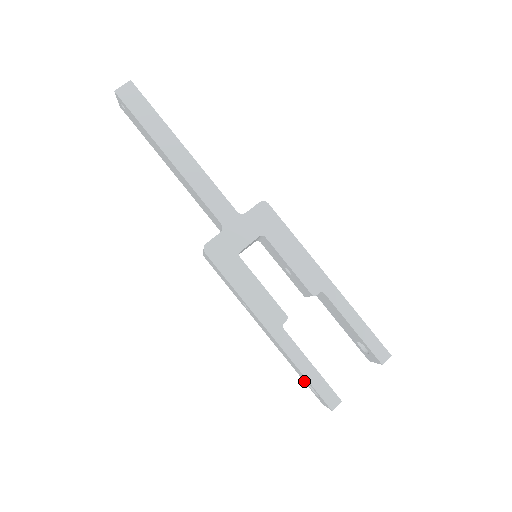
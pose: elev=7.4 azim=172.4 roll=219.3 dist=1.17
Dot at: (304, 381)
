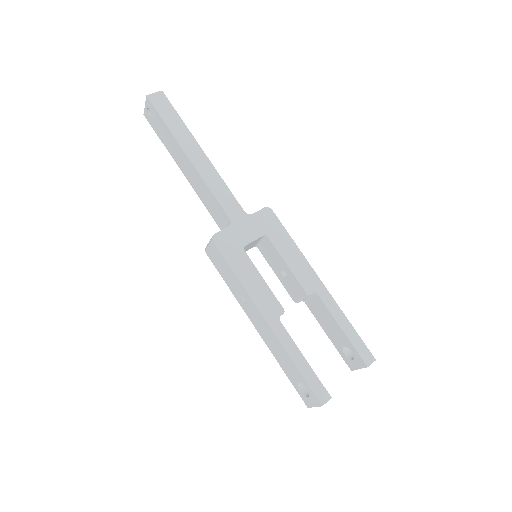
Dot at: (292, 382)
